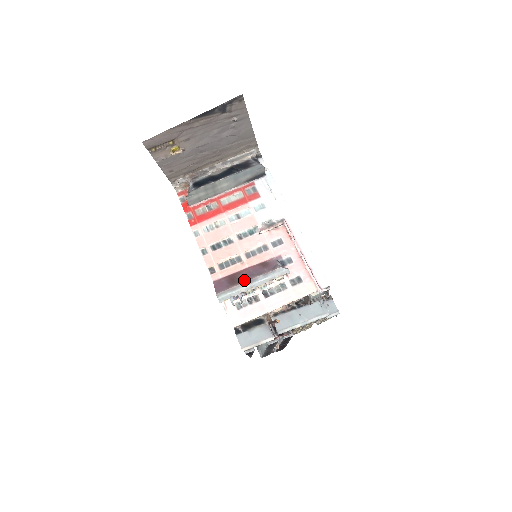
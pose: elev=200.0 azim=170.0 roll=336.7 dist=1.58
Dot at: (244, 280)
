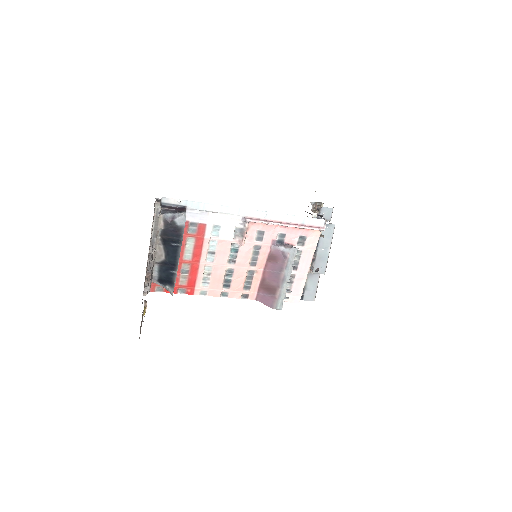
Dot at: (278, 284)
